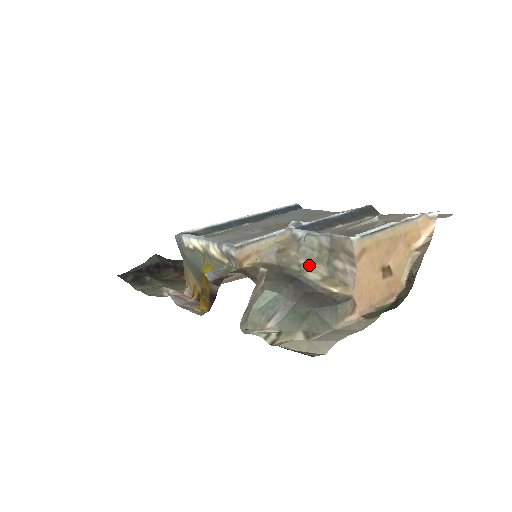
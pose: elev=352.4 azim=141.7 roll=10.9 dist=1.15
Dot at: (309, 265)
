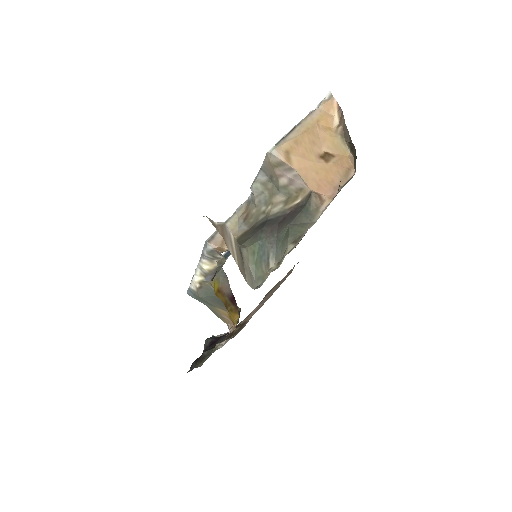
Dot at: (269, 205)
